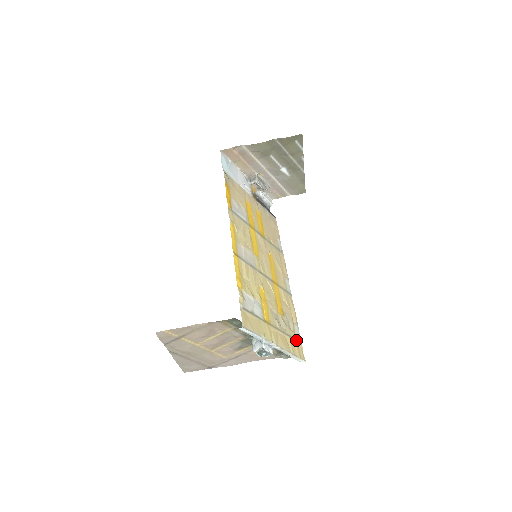
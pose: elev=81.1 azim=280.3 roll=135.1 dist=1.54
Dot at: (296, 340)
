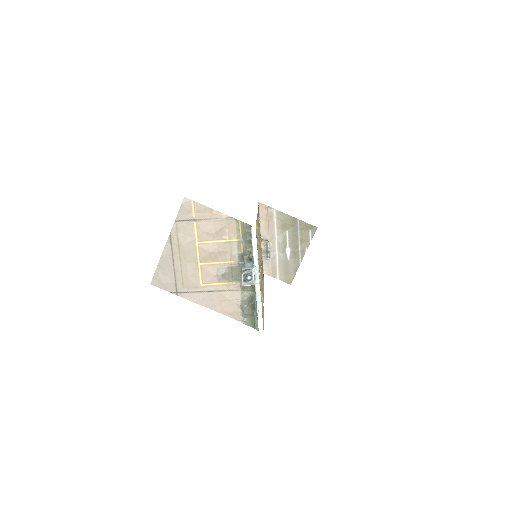
Dot at: occluded
